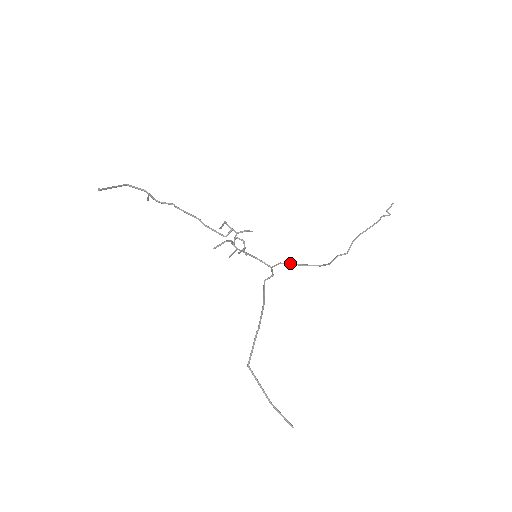
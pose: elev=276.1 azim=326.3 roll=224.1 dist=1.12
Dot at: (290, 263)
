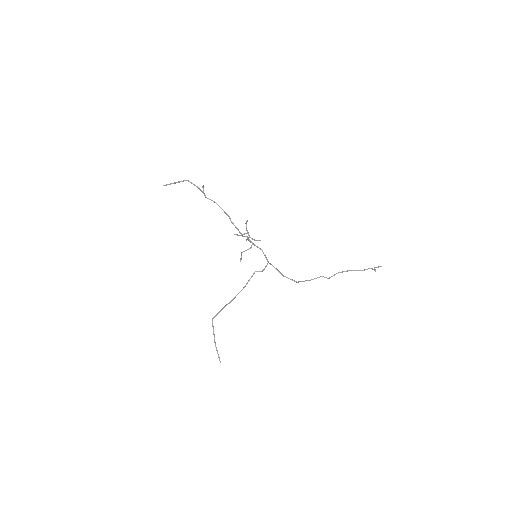
Dot at: (278, 270)
